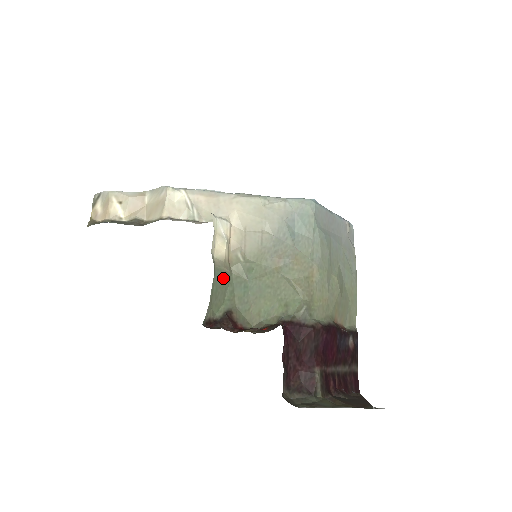
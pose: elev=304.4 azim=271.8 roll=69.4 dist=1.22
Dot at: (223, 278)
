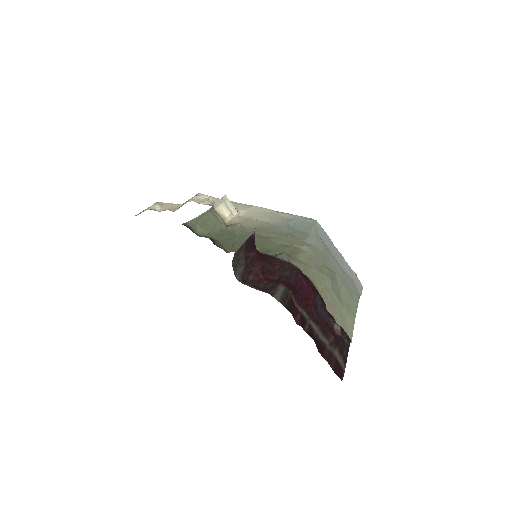
Dot at: (216, 222)
